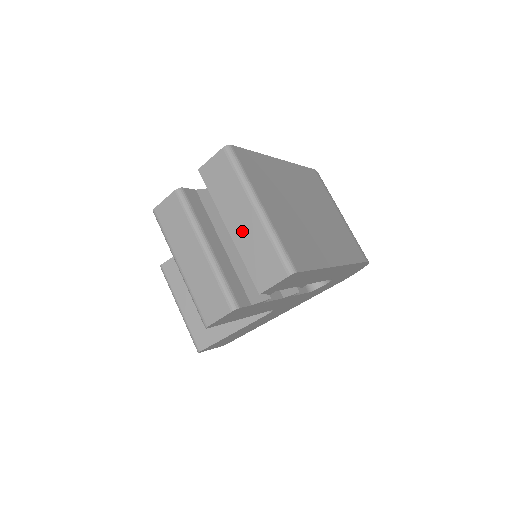
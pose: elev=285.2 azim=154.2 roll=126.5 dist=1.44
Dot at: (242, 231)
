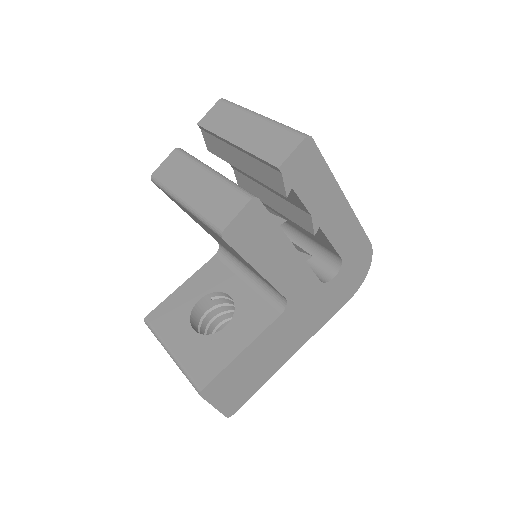
Dot at: (248, 136)
